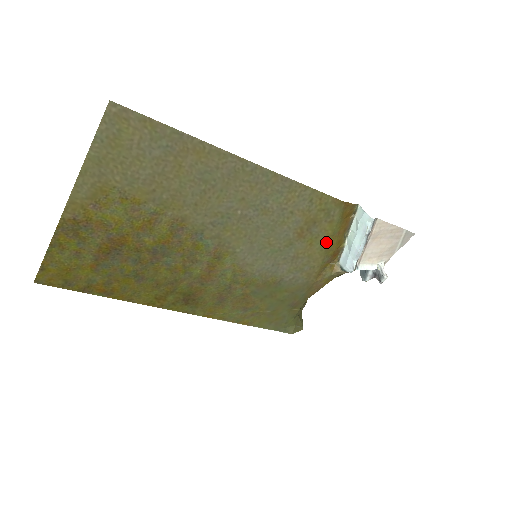
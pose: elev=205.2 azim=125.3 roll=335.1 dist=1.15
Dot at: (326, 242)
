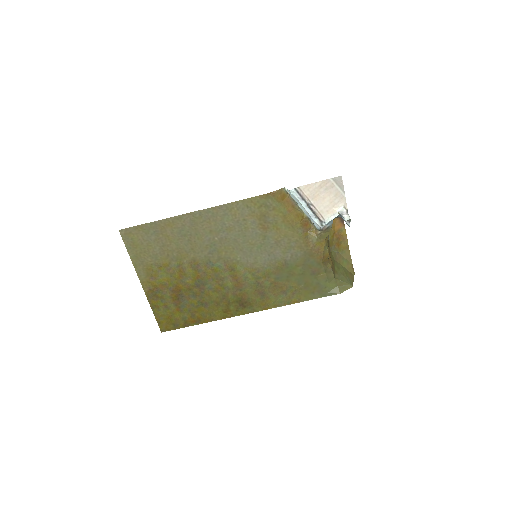
Dot at: (286, 221)
